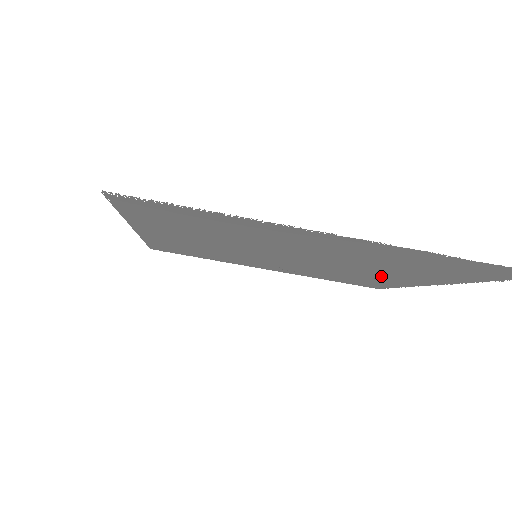
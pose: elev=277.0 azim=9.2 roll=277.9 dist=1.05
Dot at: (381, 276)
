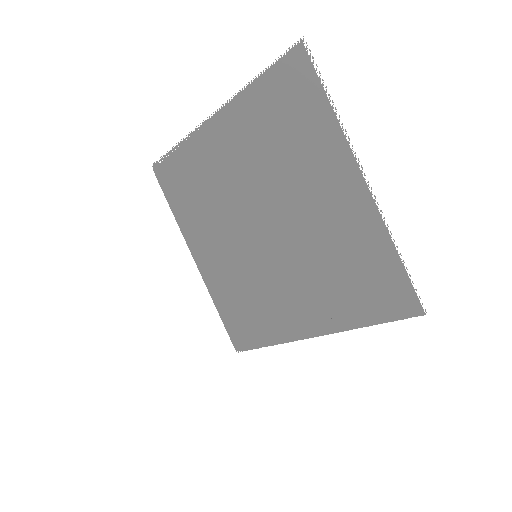
Dot at: (327, 209)
